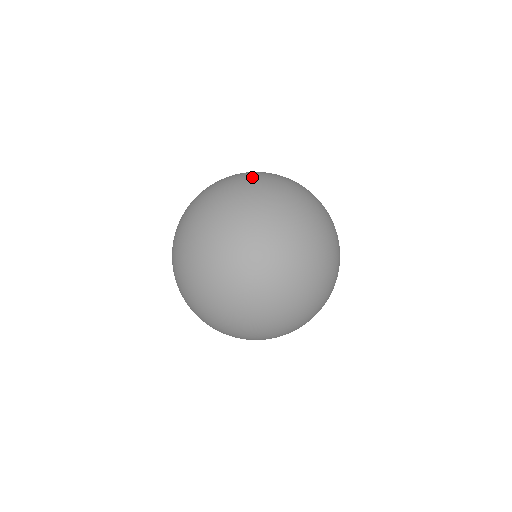
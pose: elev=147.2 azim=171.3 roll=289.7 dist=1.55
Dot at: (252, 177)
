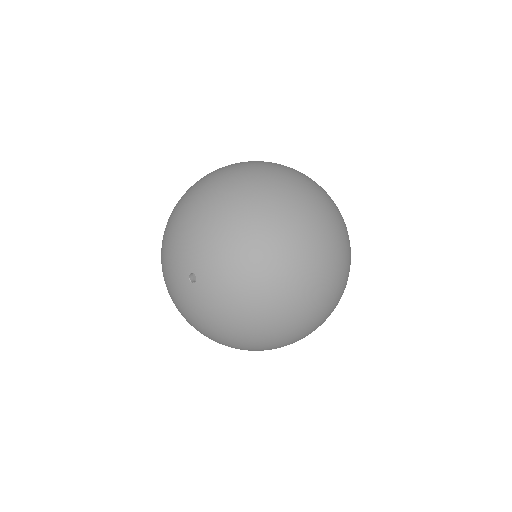
Dot at: (257, 176)
